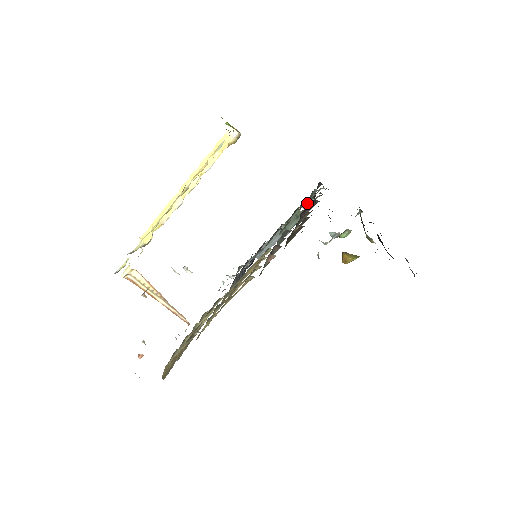
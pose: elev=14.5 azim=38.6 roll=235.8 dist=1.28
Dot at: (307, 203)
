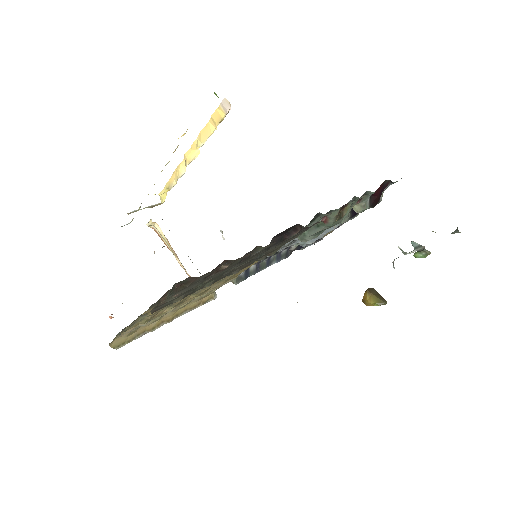
Dot at: (319, 216)
